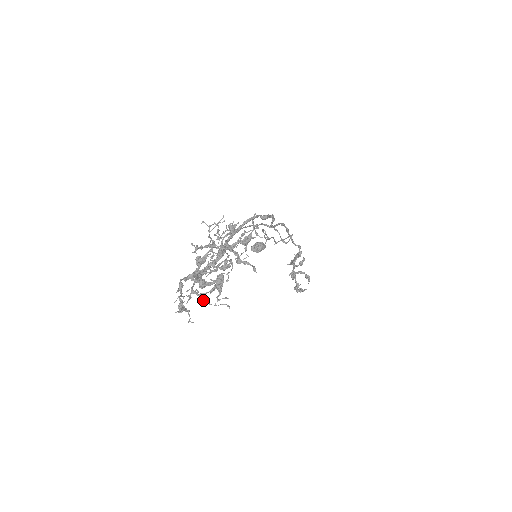
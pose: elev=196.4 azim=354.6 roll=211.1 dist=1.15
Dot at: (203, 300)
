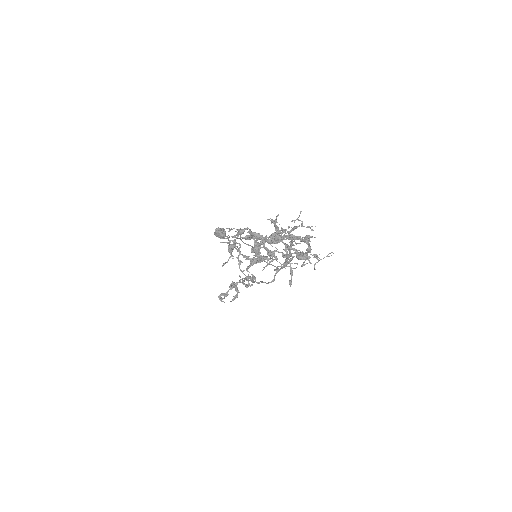
Dot at: occluded
